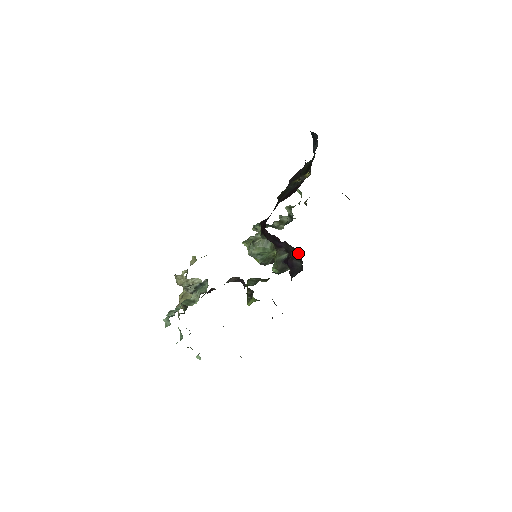
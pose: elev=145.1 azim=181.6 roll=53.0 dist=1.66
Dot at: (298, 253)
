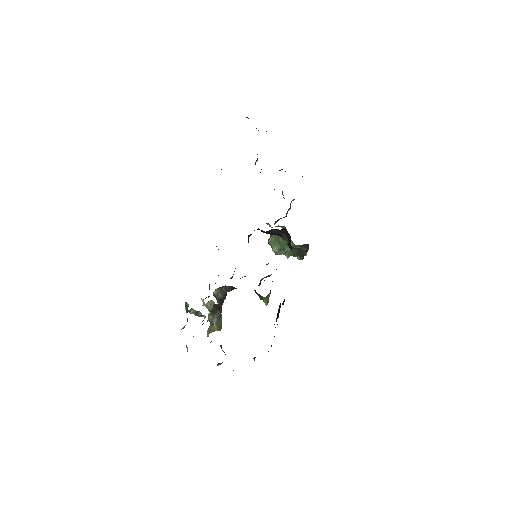
Dot at: (287, 233)
